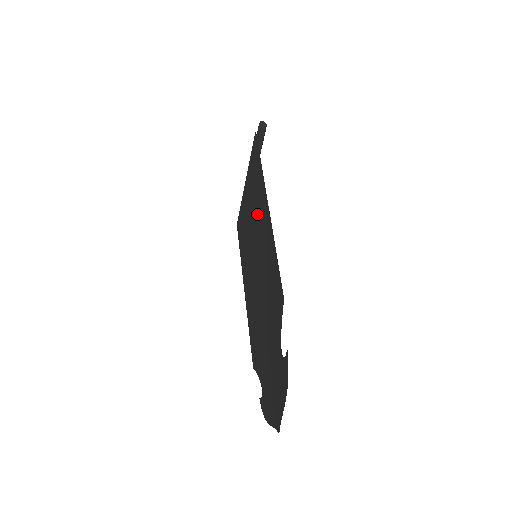
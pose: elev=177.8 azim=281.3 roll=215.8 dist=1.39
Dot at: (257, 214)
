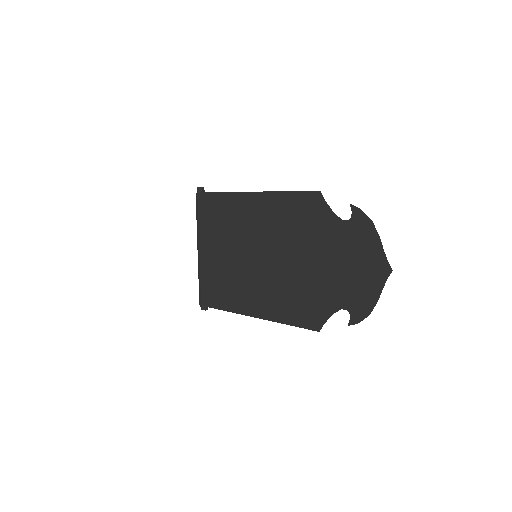
Dot at: (238, 226)
